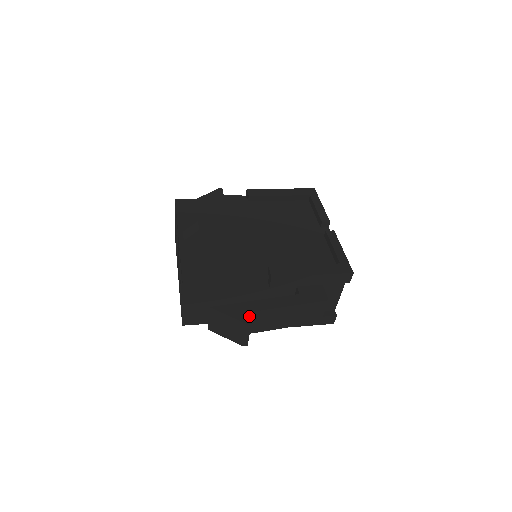
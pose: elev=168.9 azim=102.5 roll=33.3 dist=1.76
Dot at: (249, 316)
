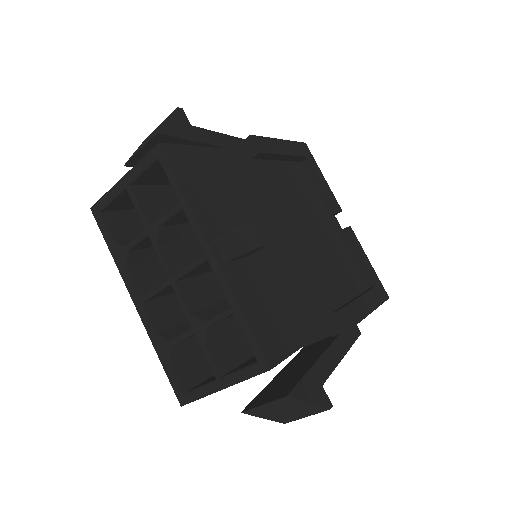
Dot at: occluded
